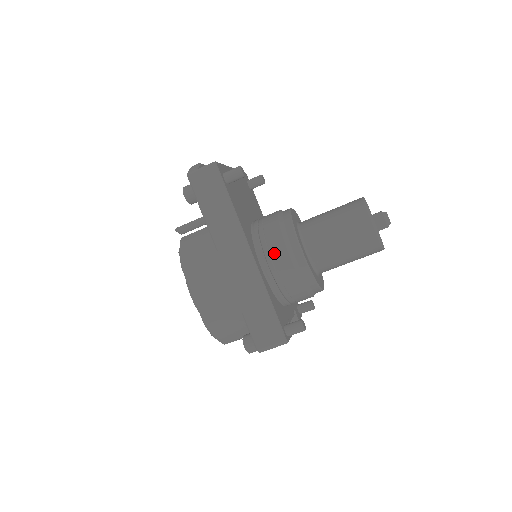
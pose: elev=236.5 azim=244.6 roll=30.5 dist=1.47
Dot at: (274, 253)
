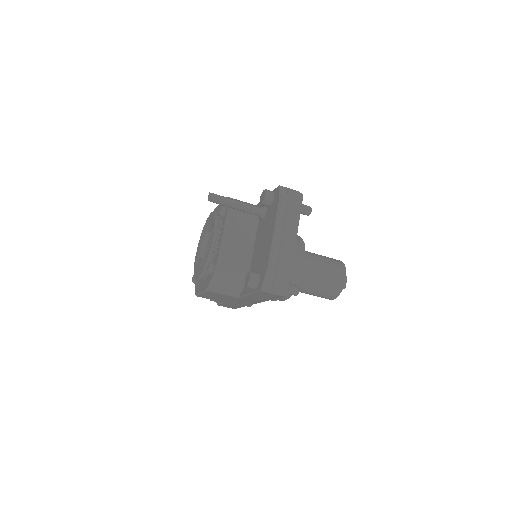
Dot at: occluded
